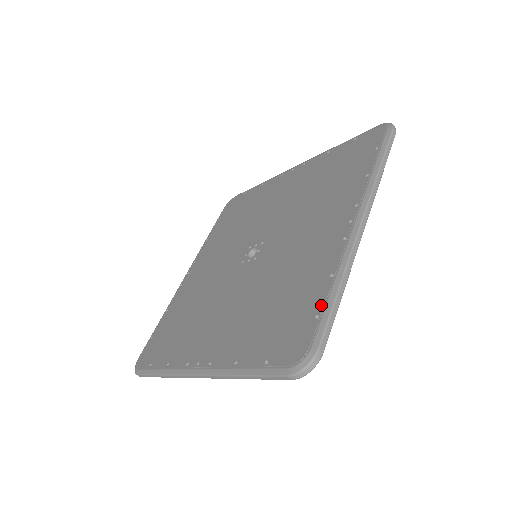
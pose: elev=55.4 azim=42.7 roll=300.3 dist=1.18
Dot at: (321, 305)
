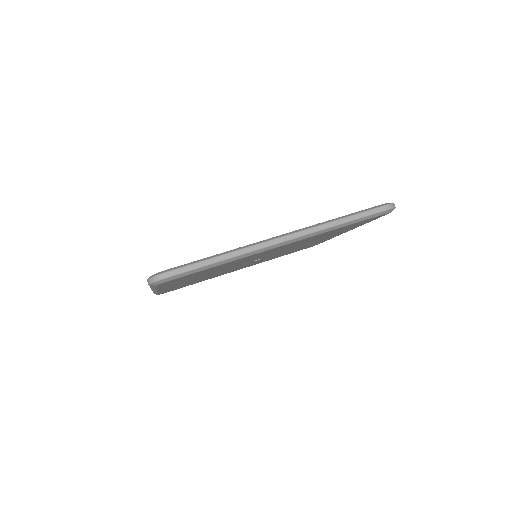
Dot at: (201, 259)
